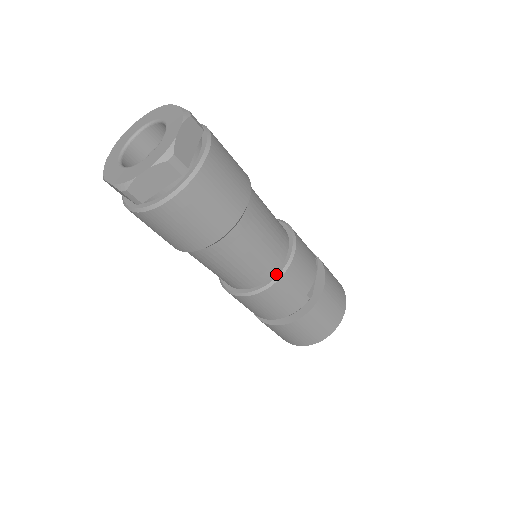
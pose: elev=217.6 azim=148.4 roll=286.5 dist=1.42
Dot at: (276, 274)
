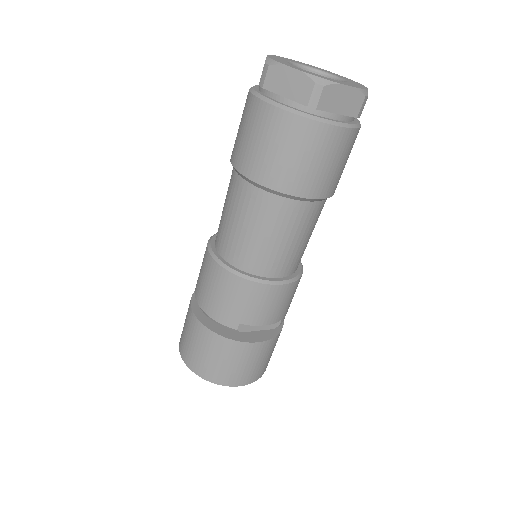
Dot at: (248, 274)
